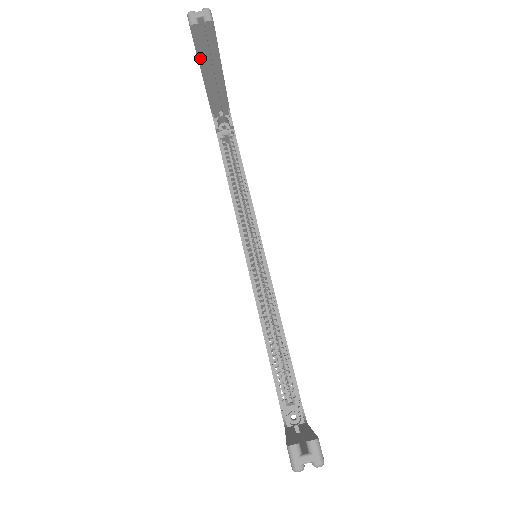
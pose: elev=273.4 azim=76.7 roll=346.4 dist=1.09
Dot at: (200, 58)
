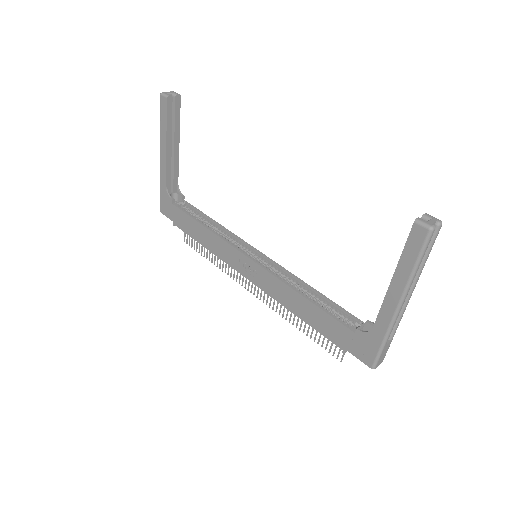
Dot at: (168, 128)
